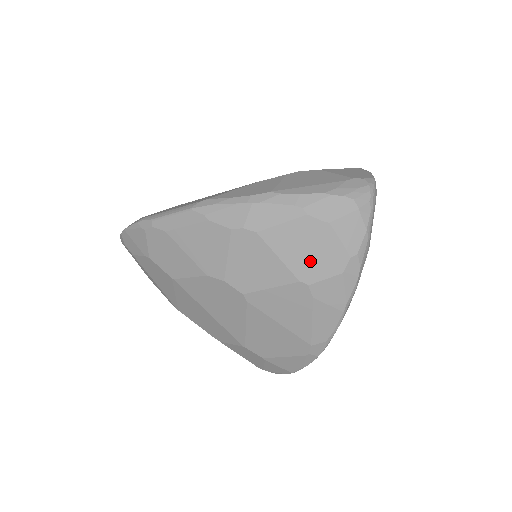
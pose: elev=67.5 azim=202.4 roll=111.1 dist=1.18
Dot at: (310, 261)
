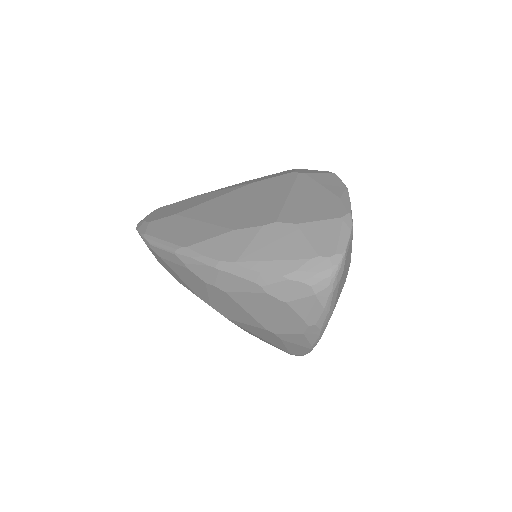
Dot at: (273, 321)
